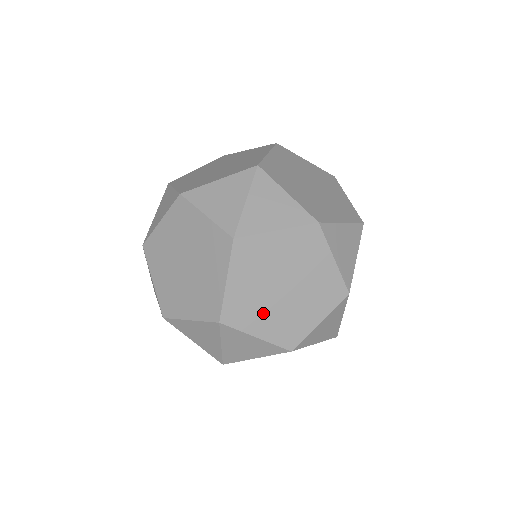
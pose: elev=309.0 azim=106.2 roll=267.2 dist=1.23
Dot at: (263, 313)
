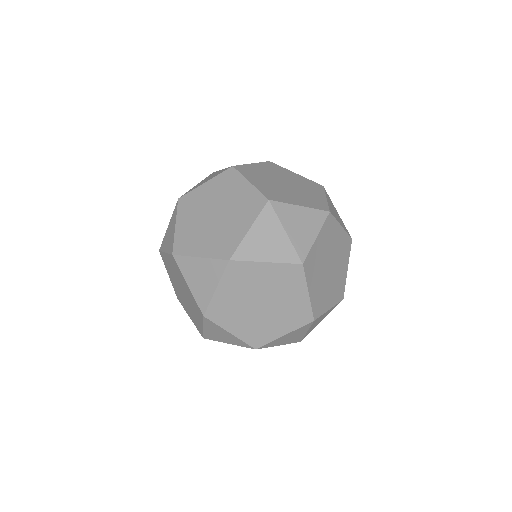
Dot at: (327, 292)
